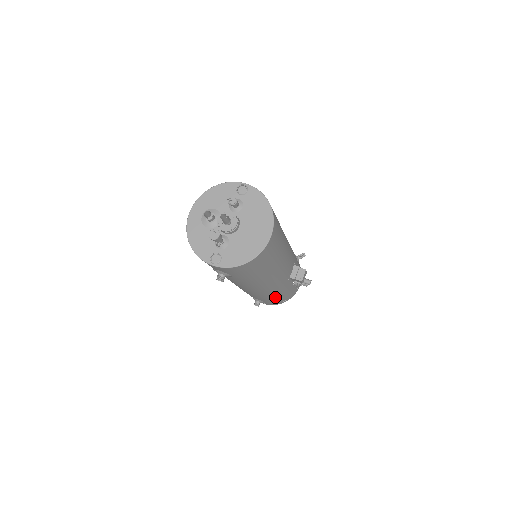
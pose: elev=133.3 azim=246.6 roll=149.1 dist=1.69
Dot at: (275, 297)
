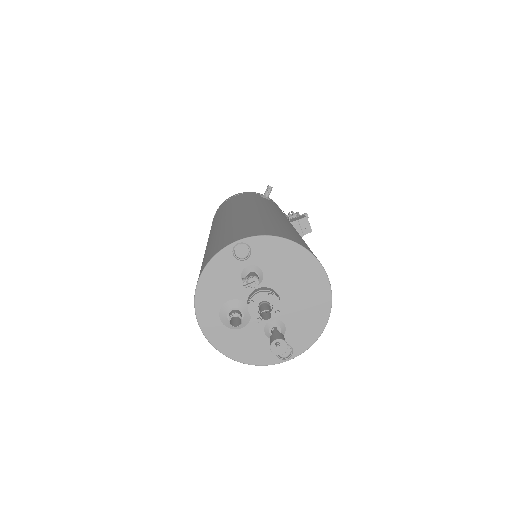
Dot at: occluded
